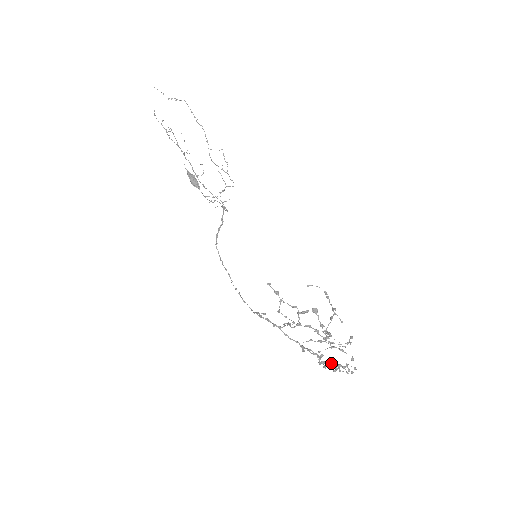
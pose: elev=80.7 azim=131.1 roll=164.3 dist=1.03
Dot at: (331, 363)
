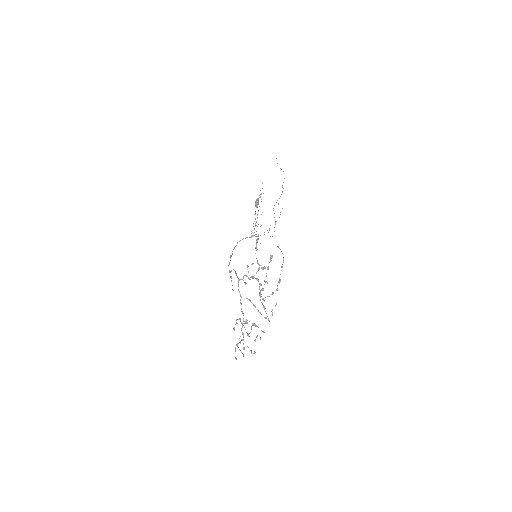
Dot at: (243, 354)
